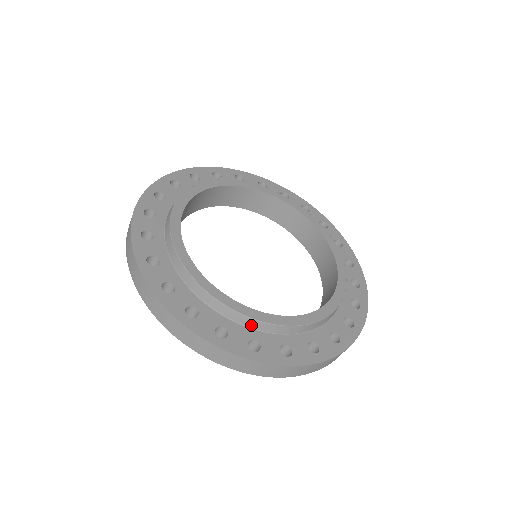
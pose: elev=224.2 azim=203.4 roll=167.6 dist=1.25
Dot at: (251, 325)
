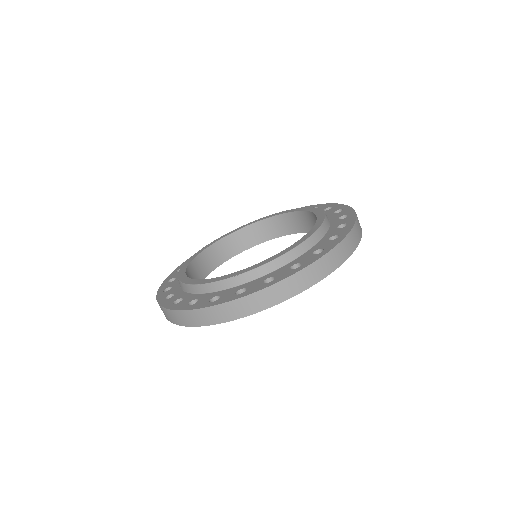
Dot at: (199, 291)
